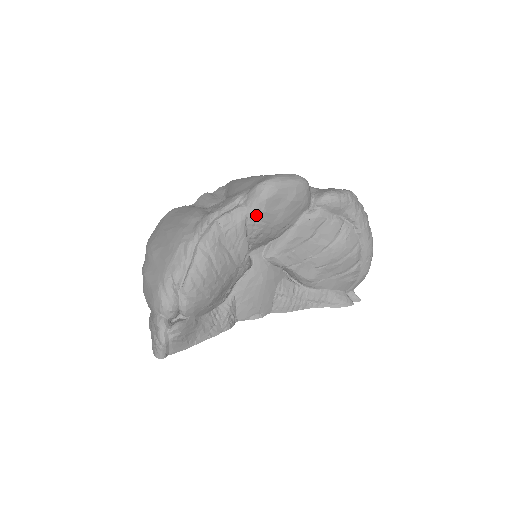
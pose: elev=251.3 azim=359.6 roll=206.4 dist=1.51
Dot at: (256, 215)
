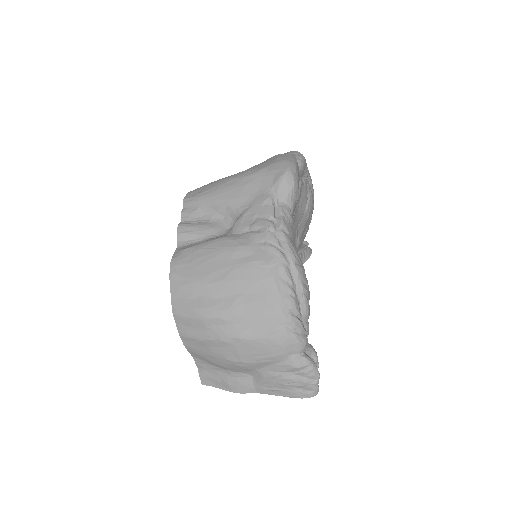
Dot at: (294, 206)
